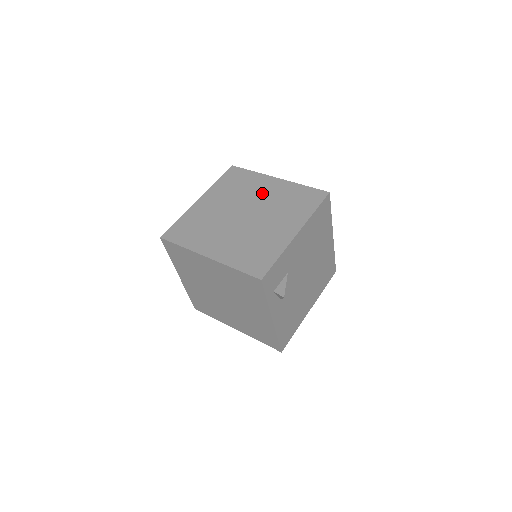
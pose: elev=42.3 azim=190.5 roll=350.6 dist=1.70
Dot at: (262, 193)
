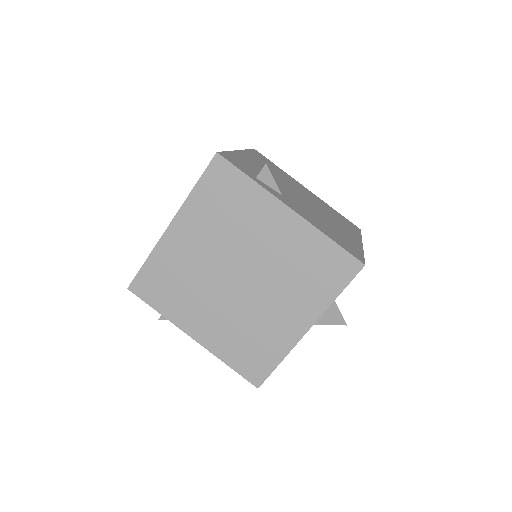
Dot at: occluded
